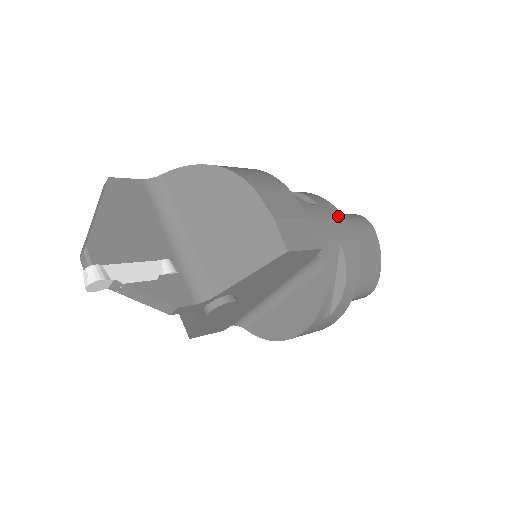
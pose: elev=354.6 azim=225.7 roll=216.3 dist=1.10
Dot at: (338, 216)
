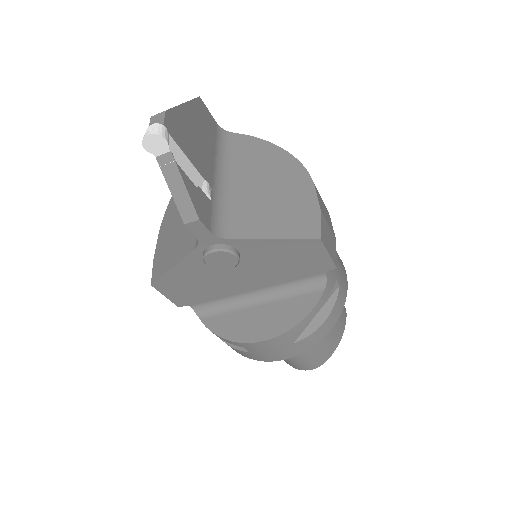
Dot at: (344, 267)
